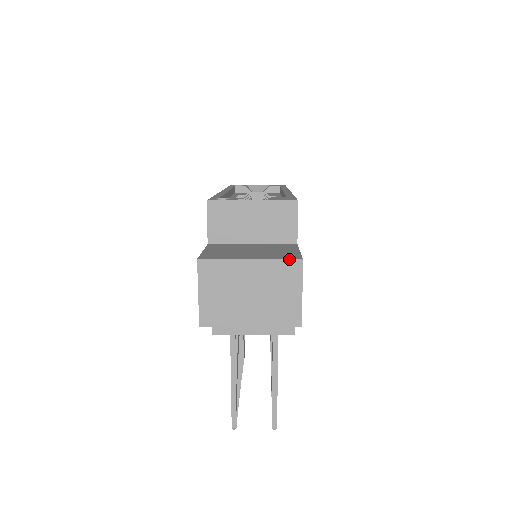
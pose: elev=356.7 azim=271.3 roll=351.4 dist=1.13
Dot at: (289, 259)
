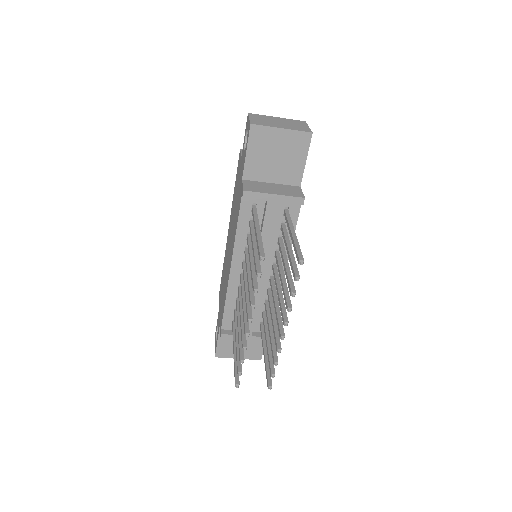
Dot at: (298, 120)
